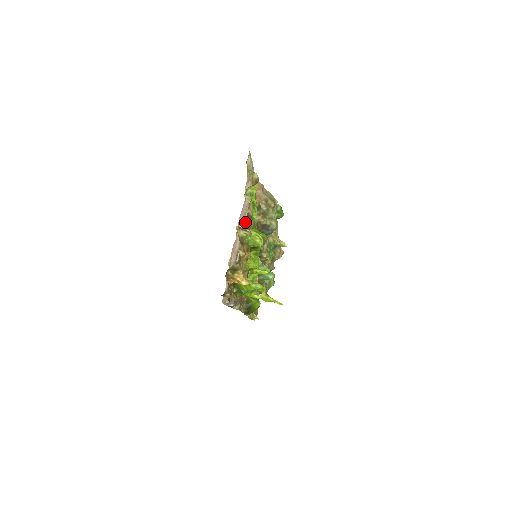
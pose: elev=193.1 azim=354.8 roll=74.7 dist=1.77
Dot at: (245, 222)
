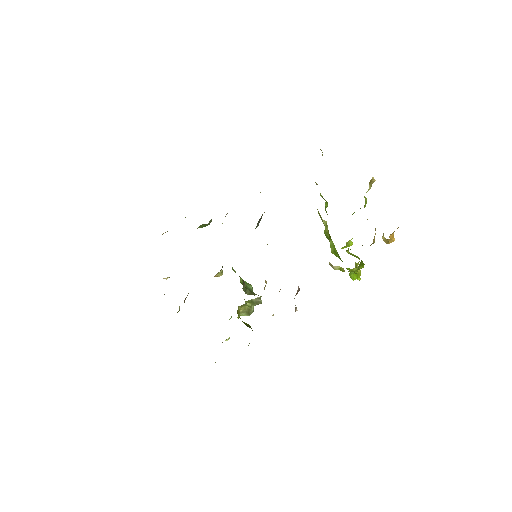
Dot at: occluded
